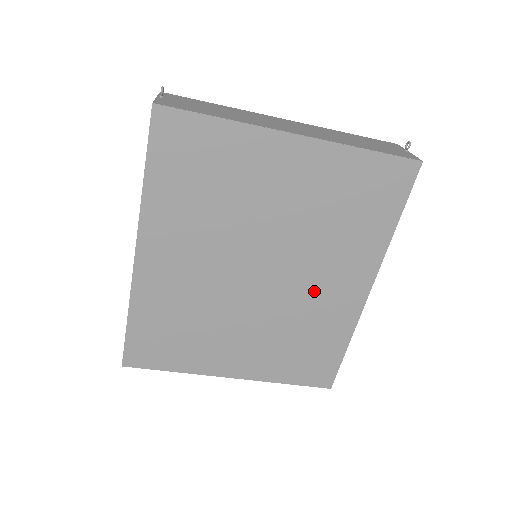
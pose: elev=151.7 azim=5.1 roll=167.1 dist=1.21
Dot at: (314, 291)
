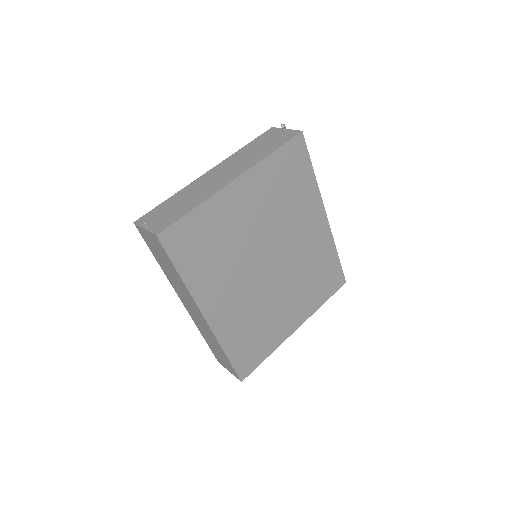
Dot at: (302, 244)
